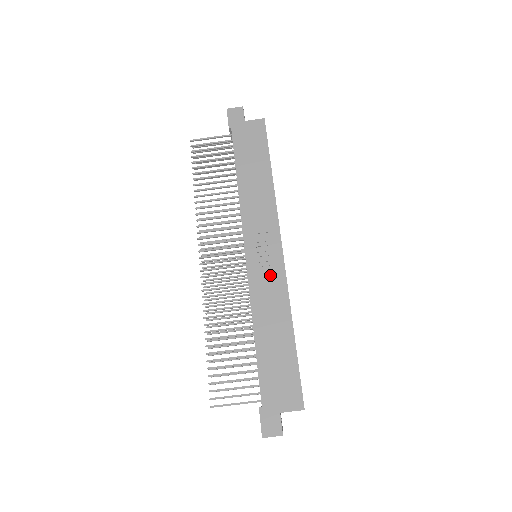
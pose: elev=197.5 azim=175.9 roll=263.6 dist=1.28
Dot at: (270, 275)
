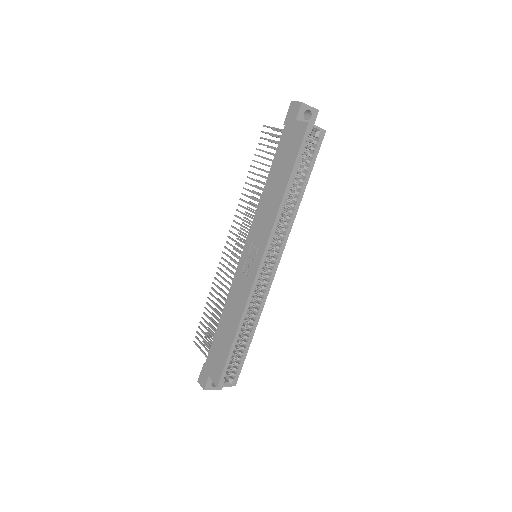
Dot at: (245, 279)
